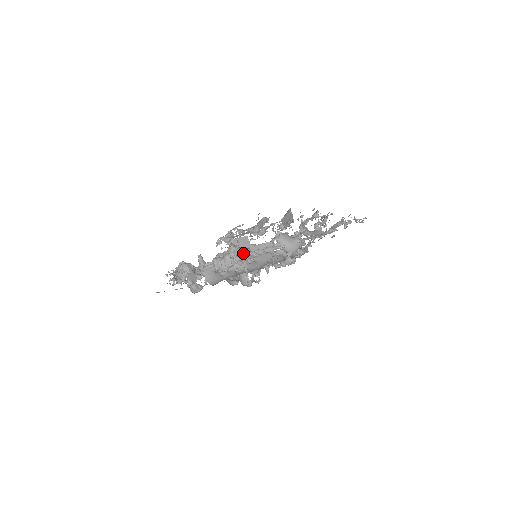
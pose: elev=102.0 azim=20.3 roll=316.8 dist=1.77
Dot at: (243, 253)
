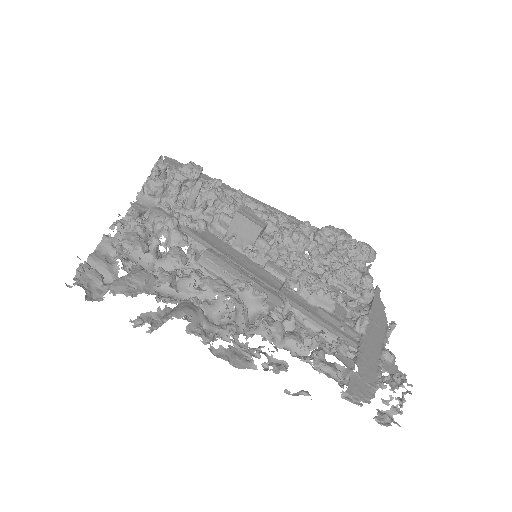
Dot at: (235, 239)
